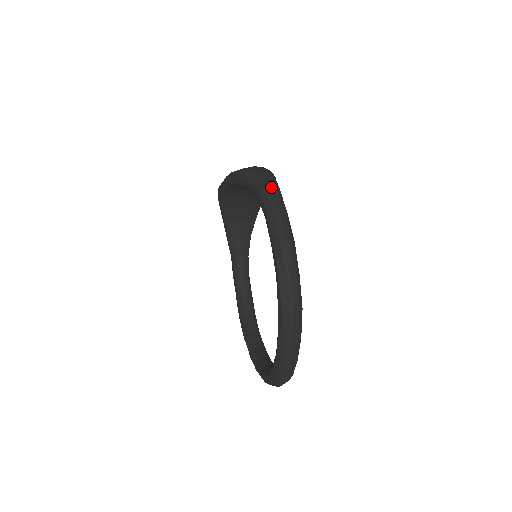
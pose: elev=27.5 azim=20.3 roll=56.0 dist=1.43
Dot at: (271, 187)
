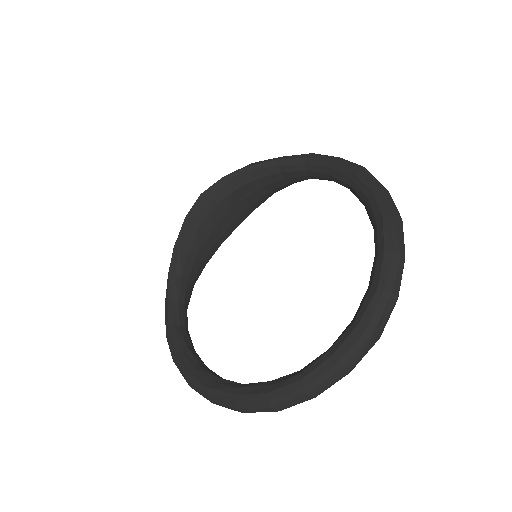
Dot at: occluded
